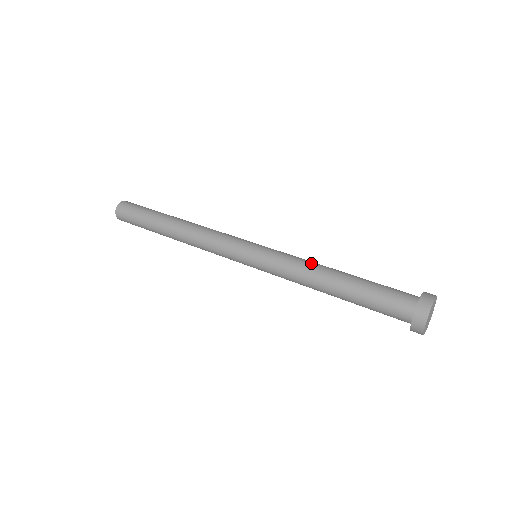
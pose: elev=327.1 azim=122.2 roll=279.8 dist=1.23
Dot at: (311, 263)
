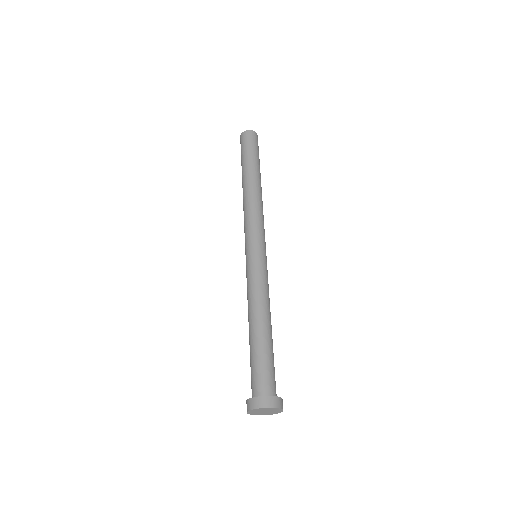
Dot at: (268, 301)
